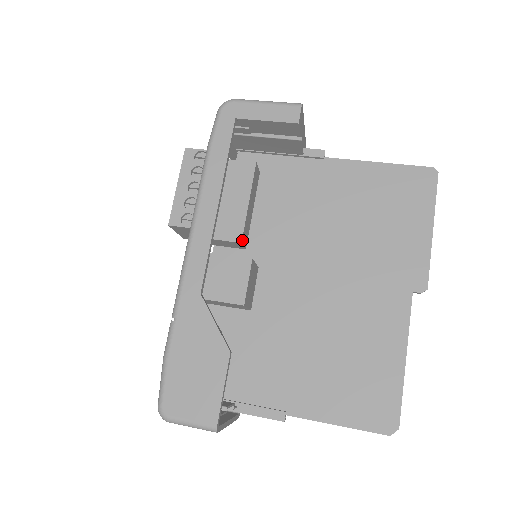
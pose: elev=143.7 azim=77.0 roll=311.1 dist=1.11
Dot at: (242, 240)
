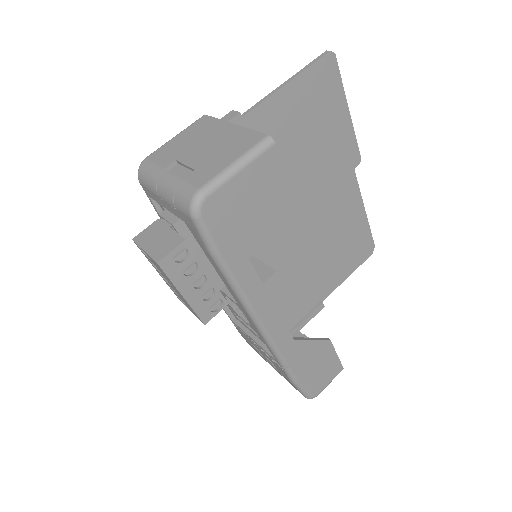
Dot at: occluded
